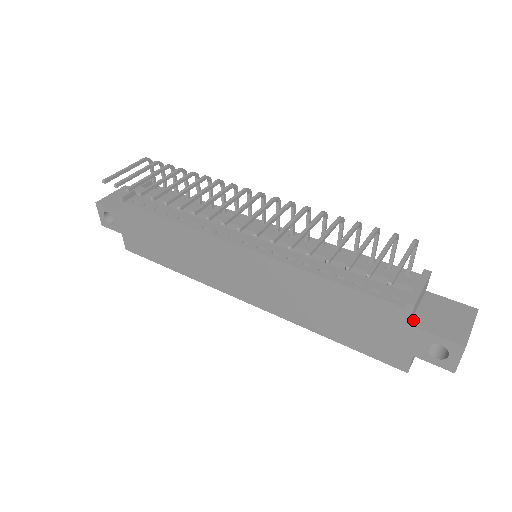
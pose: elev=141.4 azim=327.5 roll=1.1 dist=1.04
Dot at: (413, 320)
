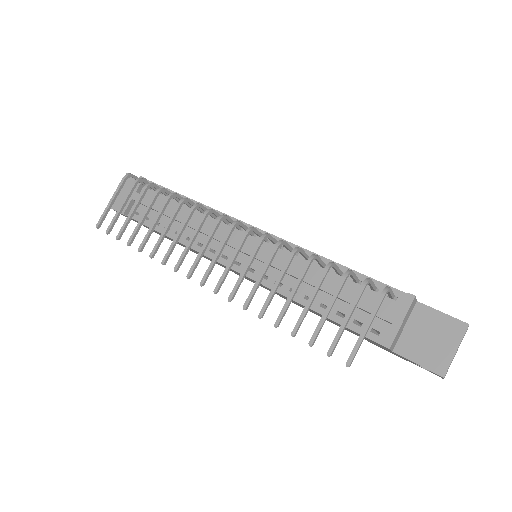
Dot at: (397, 345)
